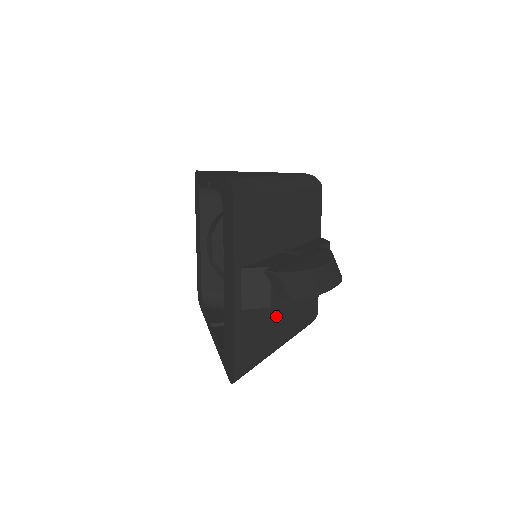
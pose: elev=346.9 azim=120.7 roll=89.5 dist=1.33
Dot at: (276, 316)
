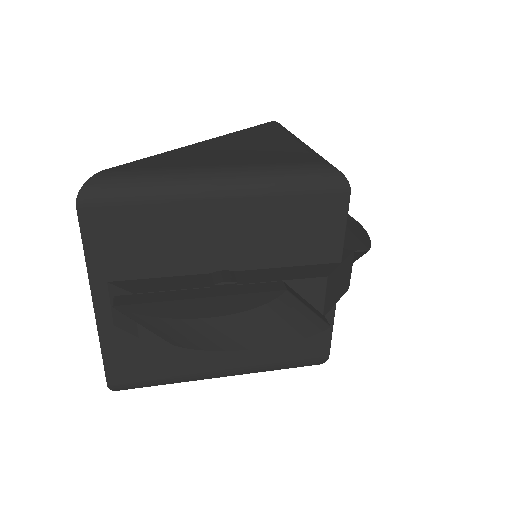
Dot at: occluded
